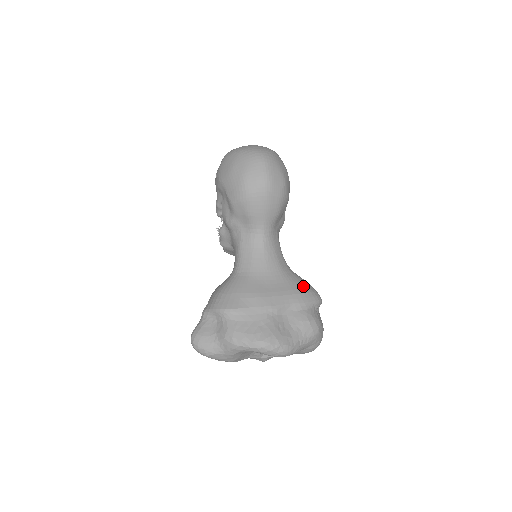
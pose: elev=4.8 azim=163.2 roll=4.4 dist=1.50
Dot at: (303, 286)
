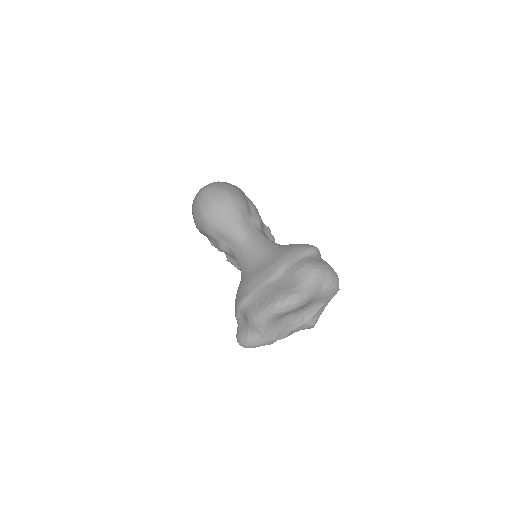
Dot at: (290, 248)
